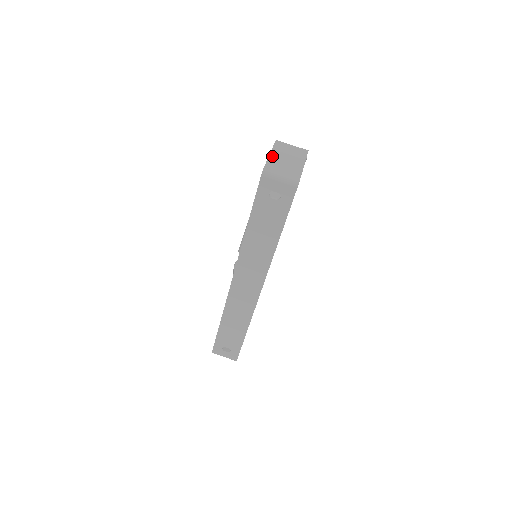
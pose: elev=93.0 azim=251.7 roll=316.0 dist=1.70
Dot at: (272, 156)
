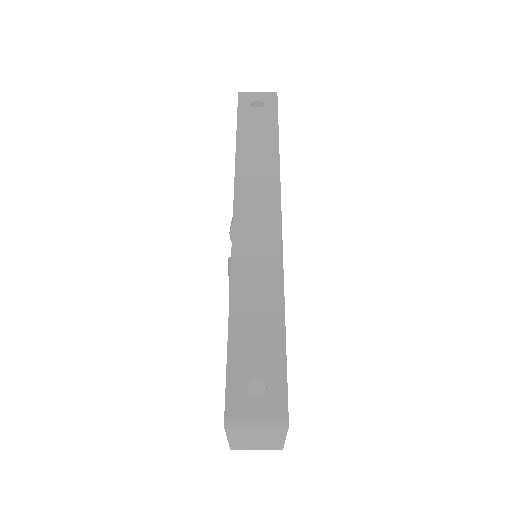
Dot at: occluded
